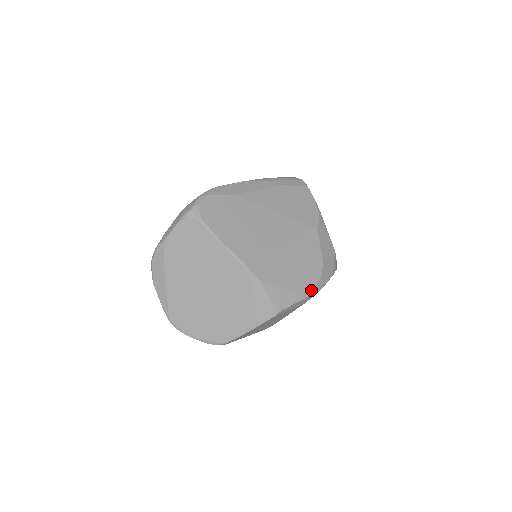
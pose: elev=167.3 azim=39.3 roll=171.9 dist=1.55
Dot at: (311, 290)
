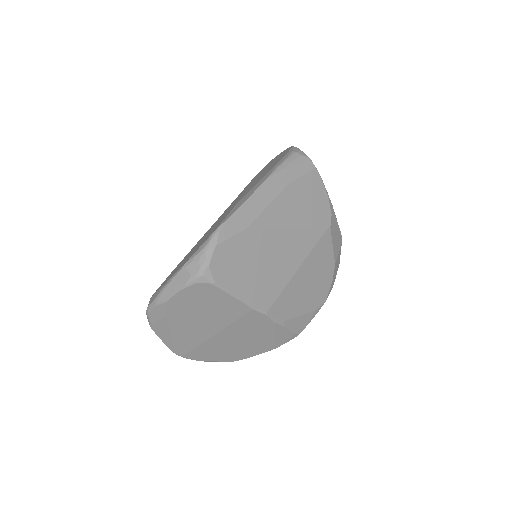
Dot at: (325, 299)
